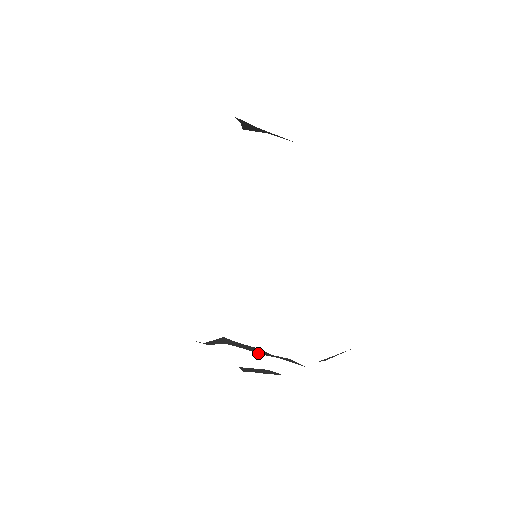
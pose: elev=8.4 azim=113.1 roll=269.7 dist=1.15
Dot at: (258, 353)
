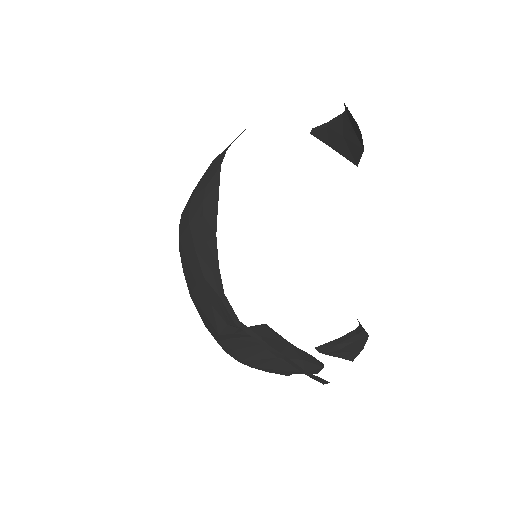
Dot at: (240, 359)
